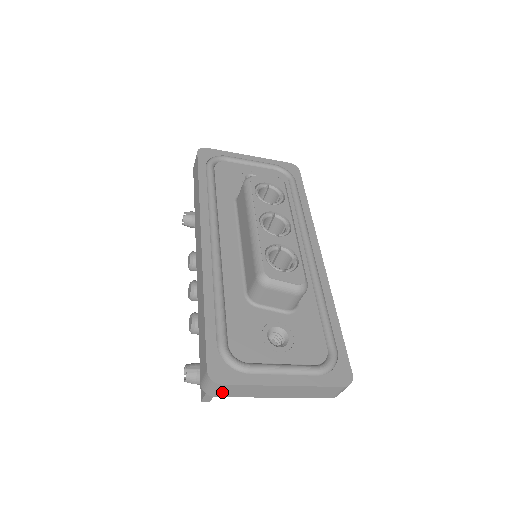
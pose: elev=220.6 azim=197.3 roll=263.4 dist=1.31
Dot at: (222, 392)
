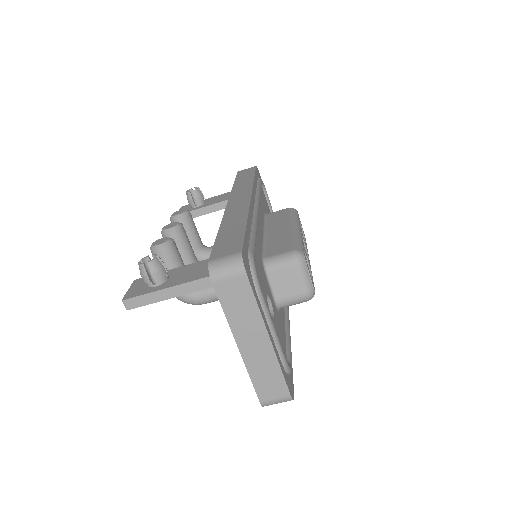
Dot at: (227, 284)
